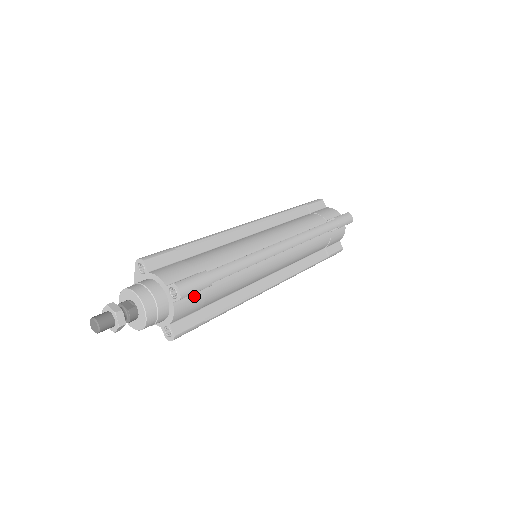
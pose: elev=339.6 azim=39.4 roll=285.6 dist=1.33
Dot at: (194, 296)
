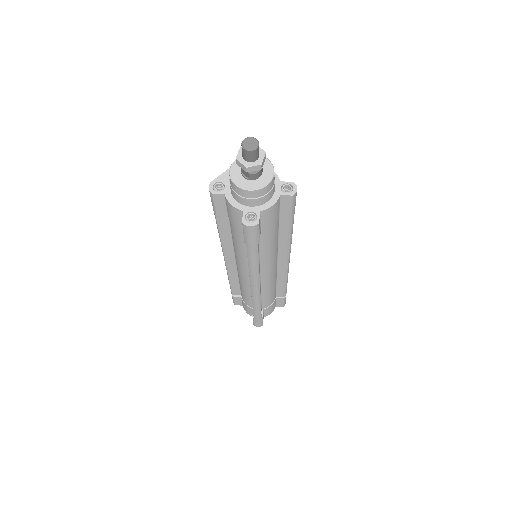
Dot at: (278, 212)
